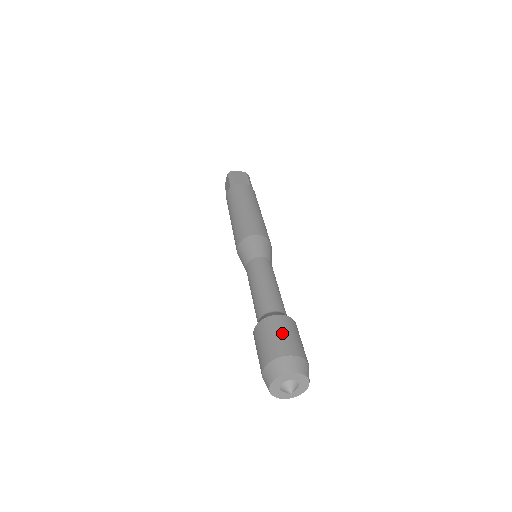
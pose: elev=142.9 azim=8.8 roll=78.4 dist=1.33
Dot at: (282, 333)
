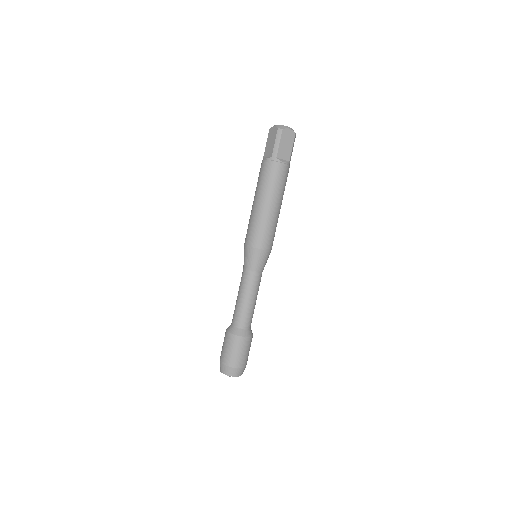
Dot at: (241, 352)
